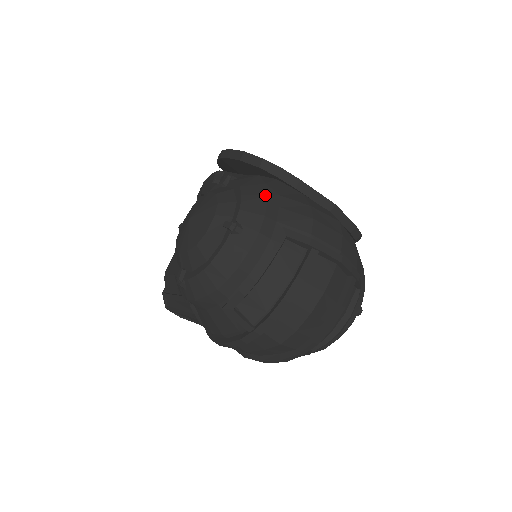
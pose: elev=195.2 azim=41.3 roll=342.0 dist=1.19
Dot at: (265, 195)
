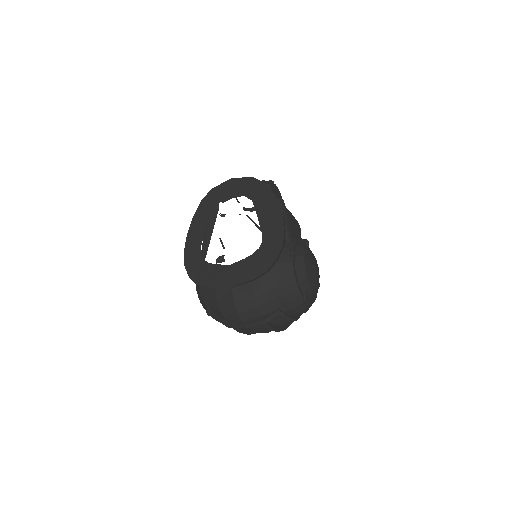
Dot at: (202, 301)
